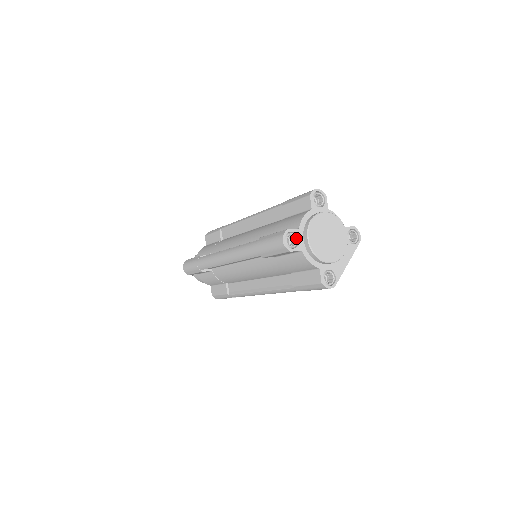
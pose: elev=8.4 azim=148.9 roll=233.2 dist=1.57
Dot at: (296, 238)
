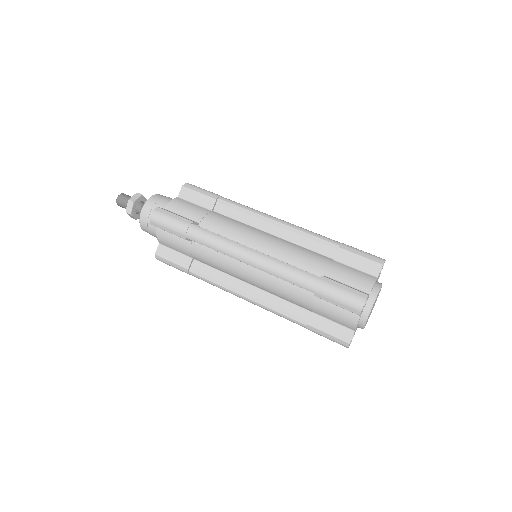
Dot at: occluded
